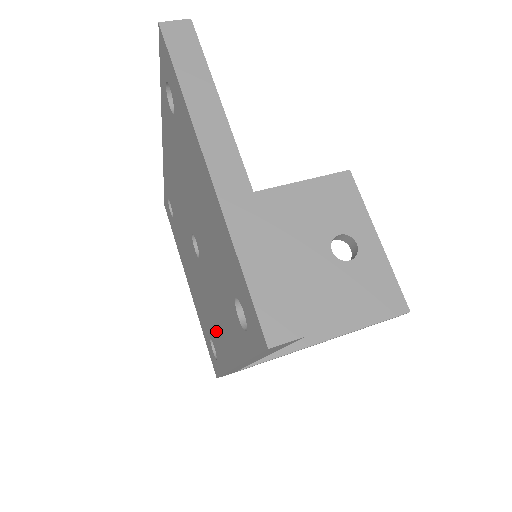
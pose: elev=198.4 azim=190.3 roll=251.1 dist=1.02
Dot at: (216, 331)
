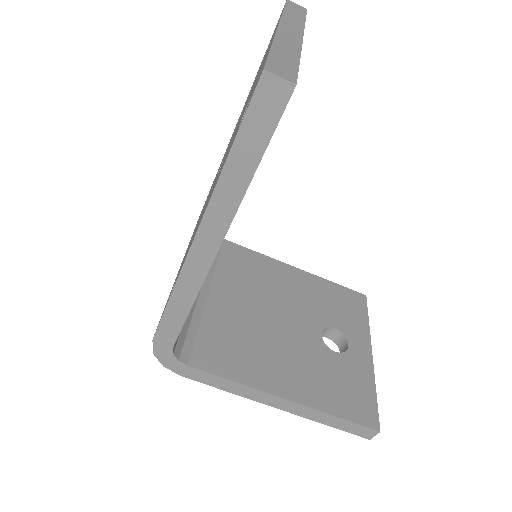
Dot at: occluded
